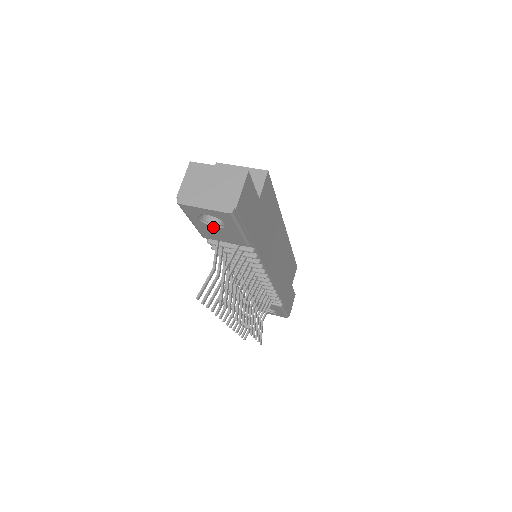
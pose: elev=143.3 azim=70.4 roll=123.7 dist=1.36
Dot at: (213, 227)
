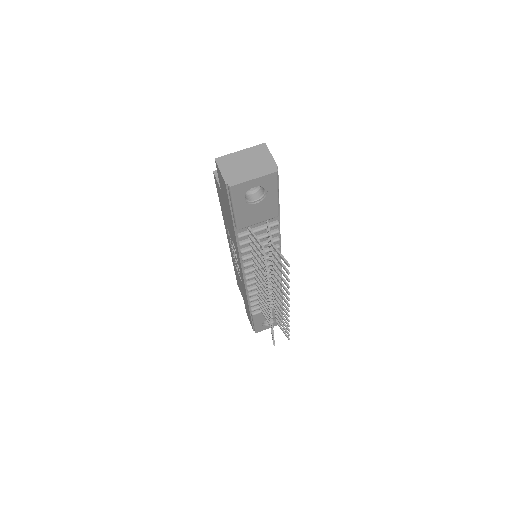
Dot at: (254, 205)
